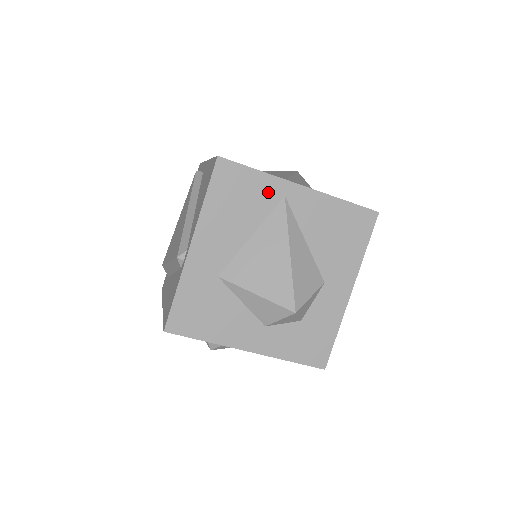
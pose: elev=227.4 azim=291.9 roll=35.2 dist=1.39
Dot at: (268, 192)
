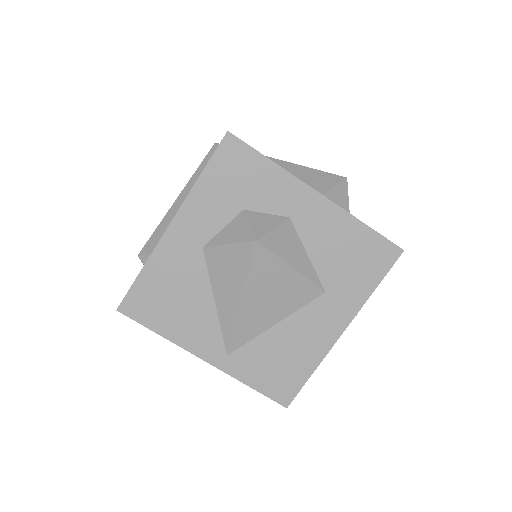
Dot at: occluded
